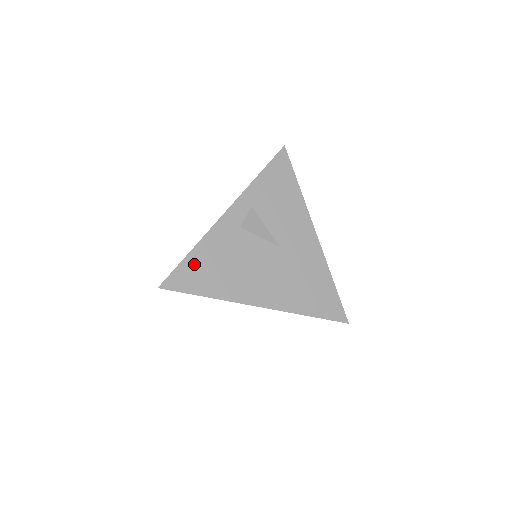
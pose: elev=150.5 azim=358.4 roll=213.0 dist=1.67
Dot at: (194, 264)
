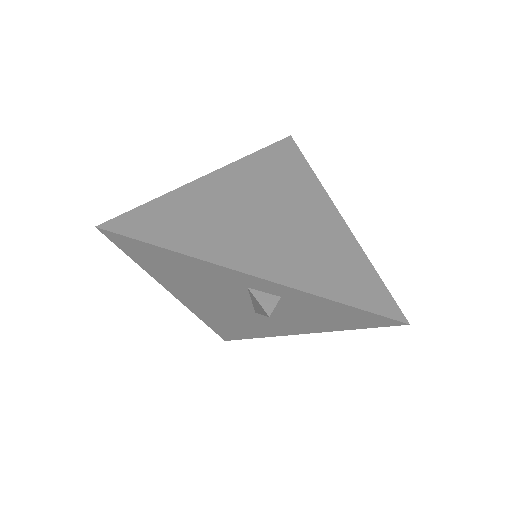
Dot at: (160, 254)
